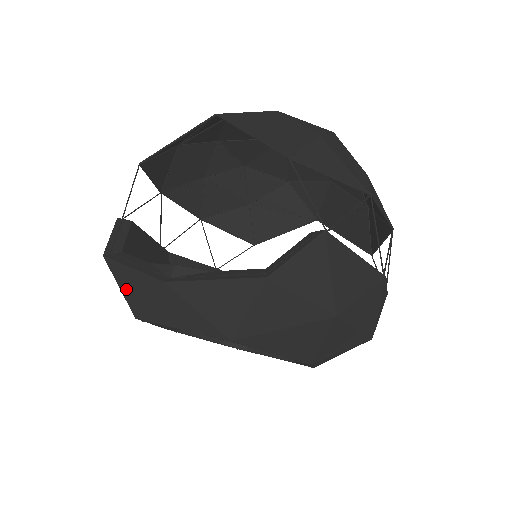
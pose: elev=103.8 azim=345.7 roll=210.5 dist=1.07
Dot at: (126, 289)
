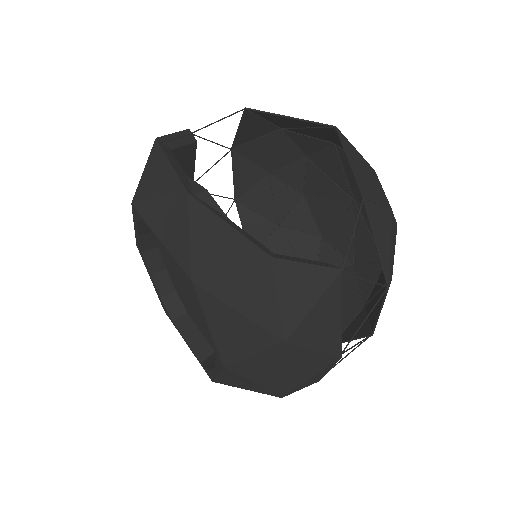
Dot at: (148, 175)
